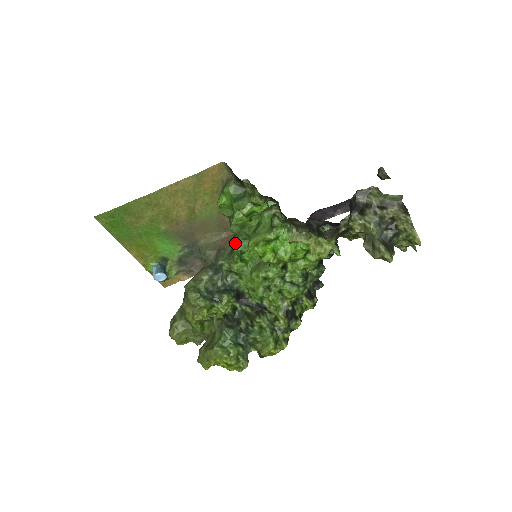
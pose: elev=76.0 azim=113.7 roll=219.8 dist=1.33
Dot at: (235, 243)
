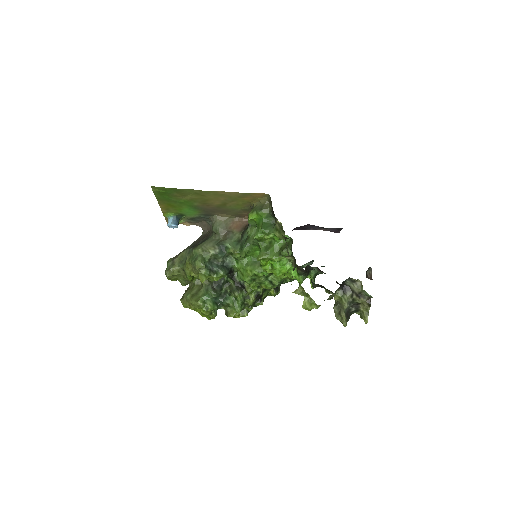
Dot at: (247, 244)
